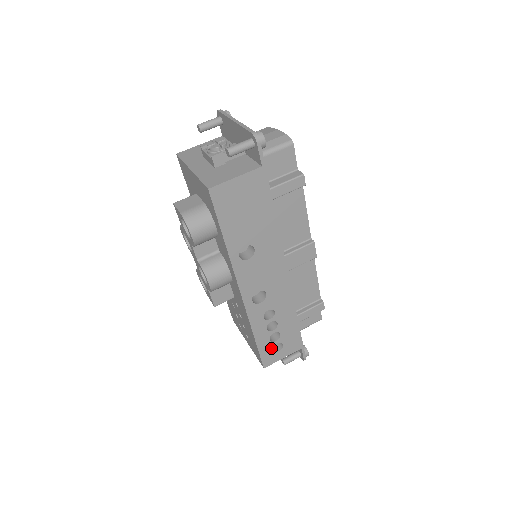
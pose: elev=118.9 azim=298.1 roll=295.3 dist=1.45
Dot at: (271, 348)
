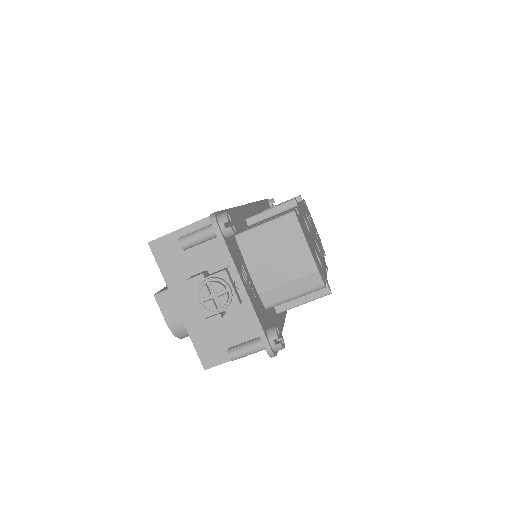
Dot at: occluded
